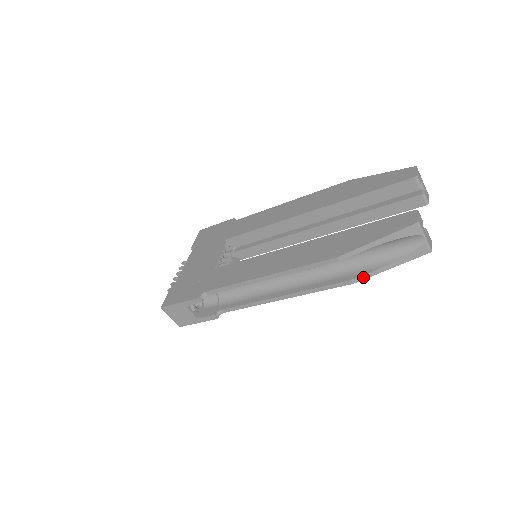
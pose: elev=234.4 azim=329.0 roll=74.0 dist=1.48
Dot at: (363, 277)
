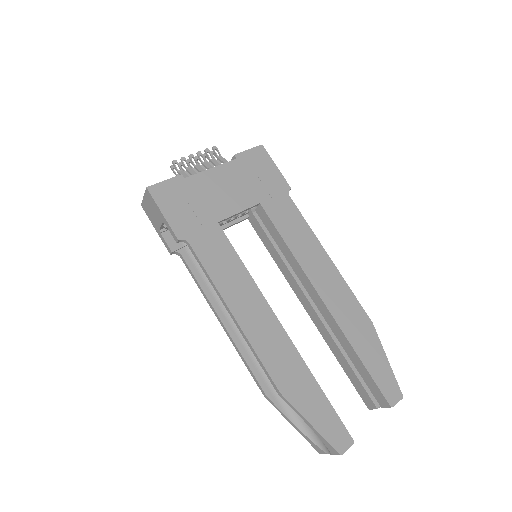
Dot at: (274, 405)
